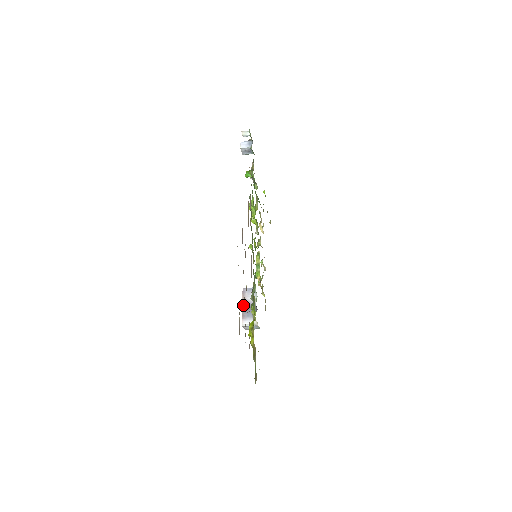
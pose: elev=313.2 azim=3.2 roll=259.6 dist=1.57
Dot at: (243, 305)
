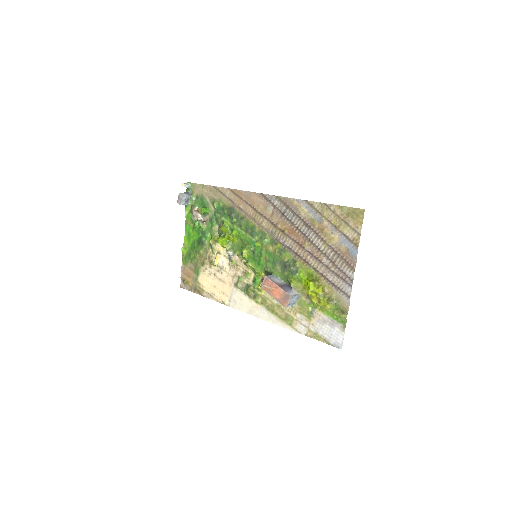
Dot at: (278, 285)
